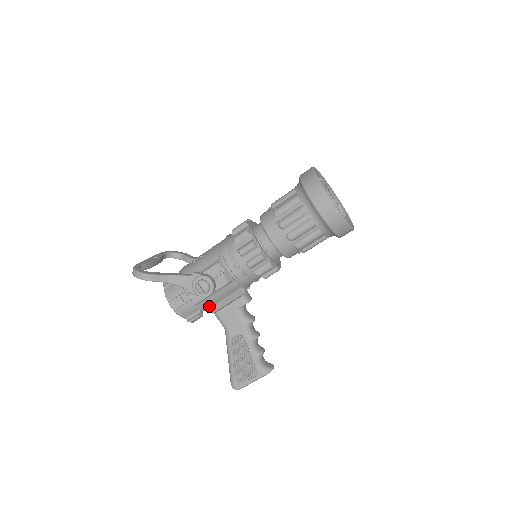
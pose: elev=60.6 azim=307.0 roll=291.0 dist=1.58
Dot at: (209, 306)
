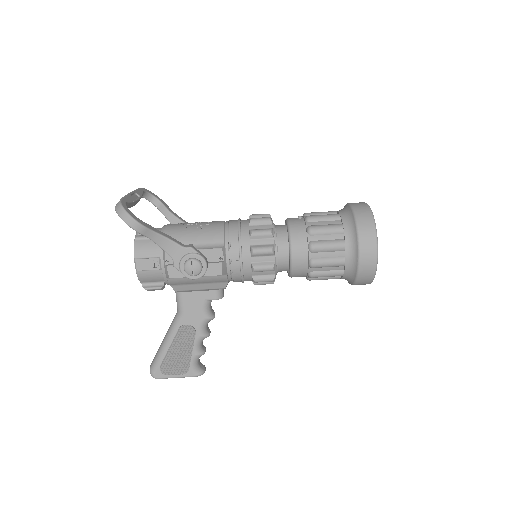
Dot at: (178, 283)
